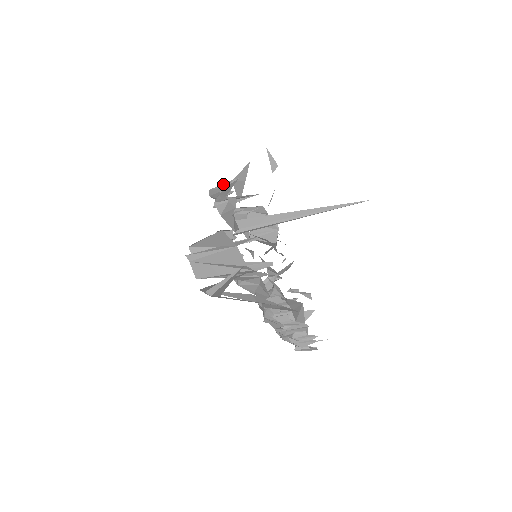
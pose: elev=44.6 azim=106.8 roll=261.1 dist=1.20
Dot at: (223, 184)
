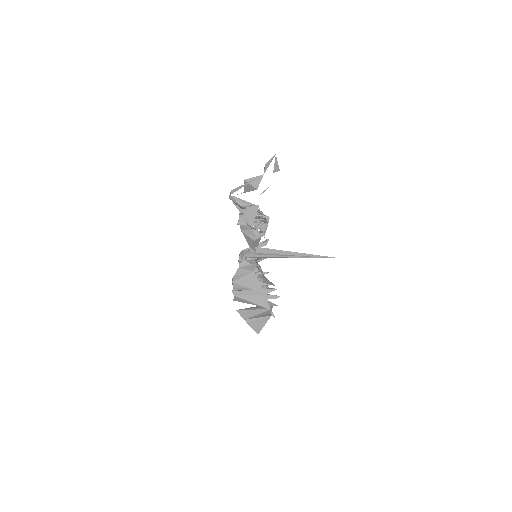
Dot at: (245, 201)
